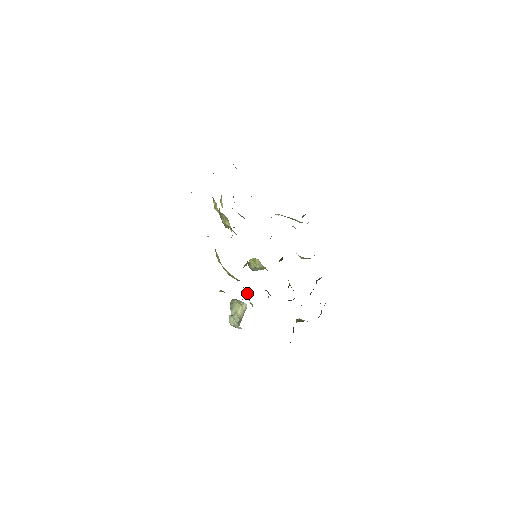
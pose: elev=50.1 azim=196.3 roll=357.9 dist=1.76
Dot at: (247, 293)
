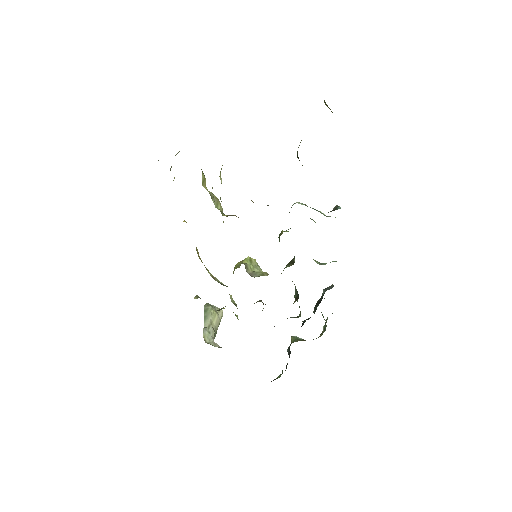
Dot at: (233, 302)
